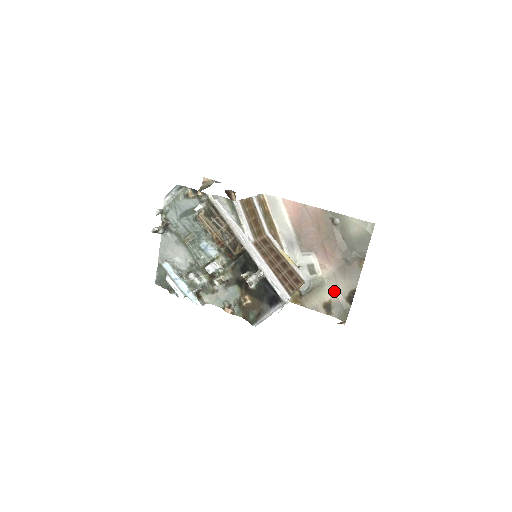
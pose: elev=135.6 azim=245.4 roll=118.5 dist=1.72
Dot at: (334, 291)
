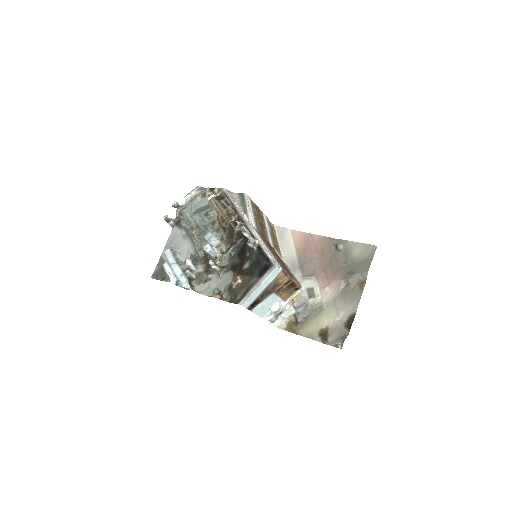
Dot at: (332, 316)
